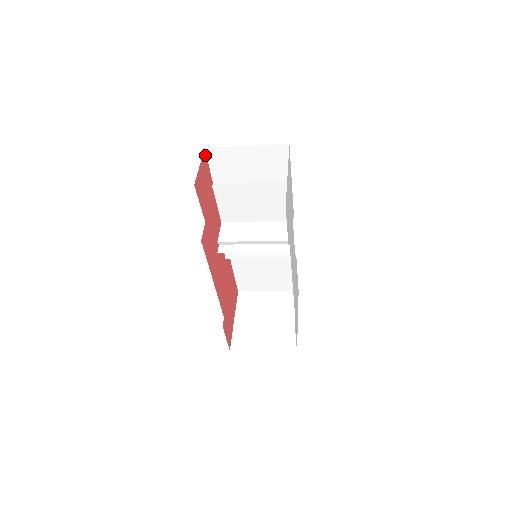
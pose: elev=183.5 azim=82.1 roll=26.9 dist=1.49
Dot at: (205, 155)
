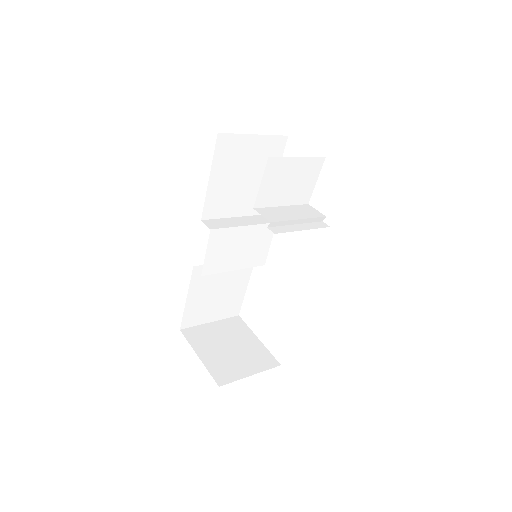
Dot at: (218, 141)
